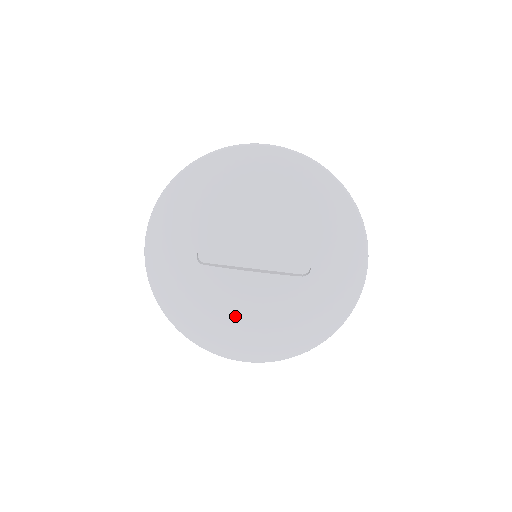
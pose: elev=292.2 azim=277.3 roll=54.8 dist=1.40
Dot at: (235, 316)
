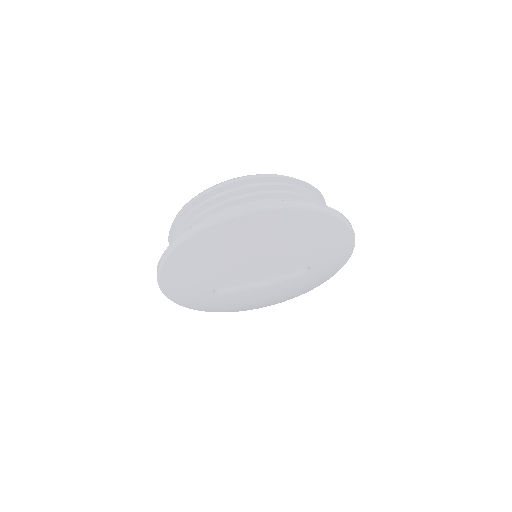
Dot at: (255, 302)
